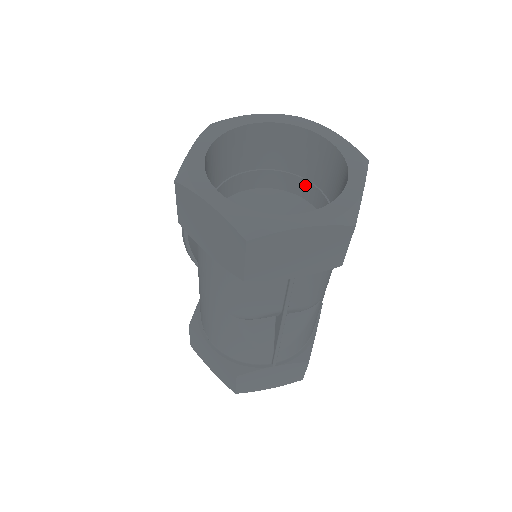
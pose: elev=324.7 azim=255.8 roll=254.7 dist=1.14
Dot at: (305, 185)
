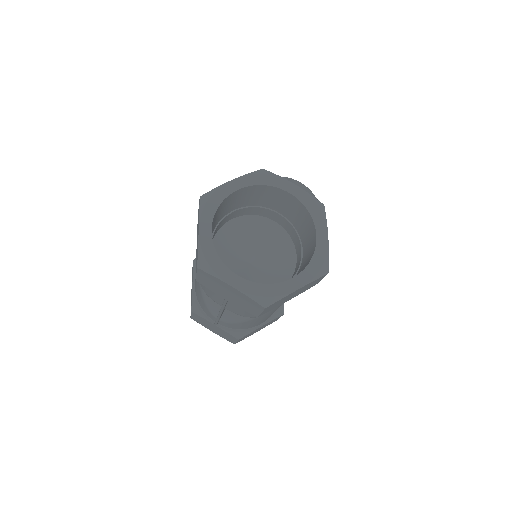
Dot at: (300, 247)
